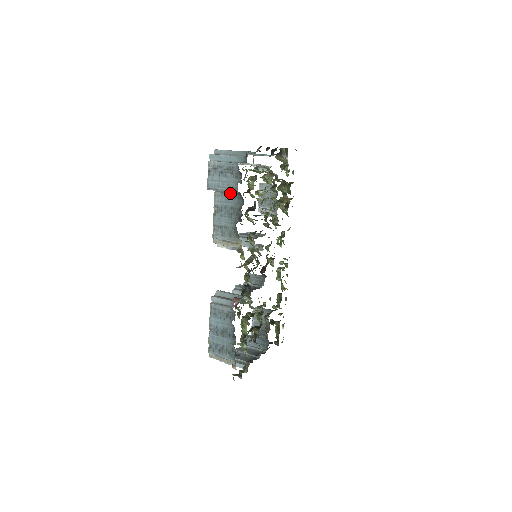
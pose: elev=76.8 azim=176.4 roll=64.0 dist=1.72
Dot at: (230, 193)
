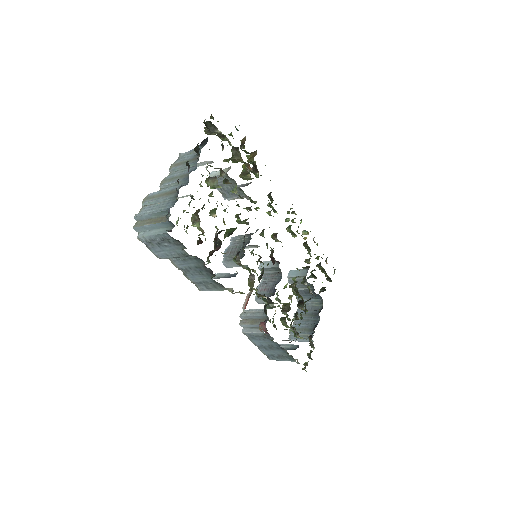
Dot at: (183, 257)
